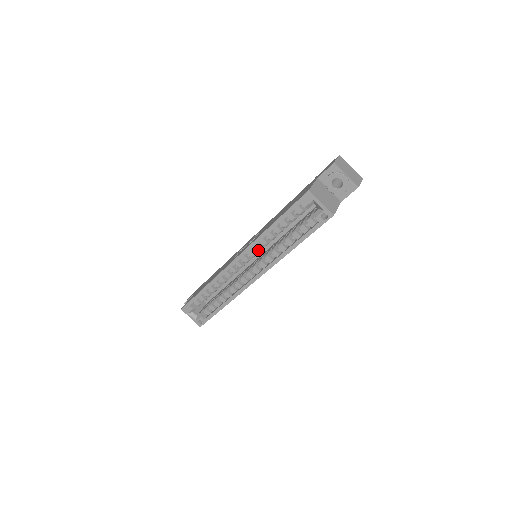
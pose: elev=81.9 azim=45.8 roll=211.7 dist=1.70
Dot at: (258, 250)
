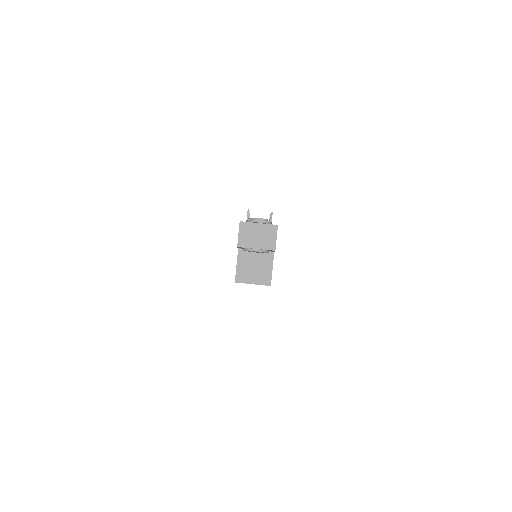
Dot at: occluded
